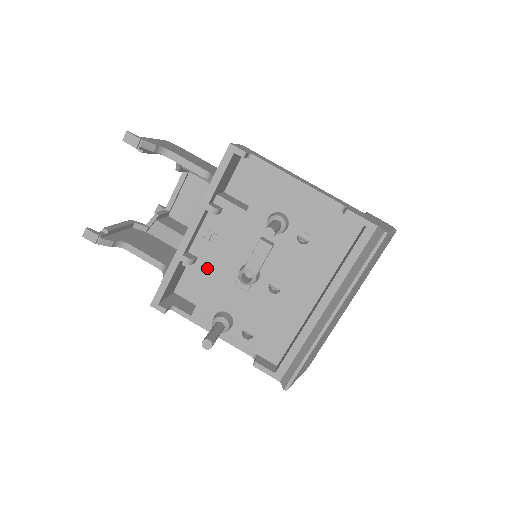
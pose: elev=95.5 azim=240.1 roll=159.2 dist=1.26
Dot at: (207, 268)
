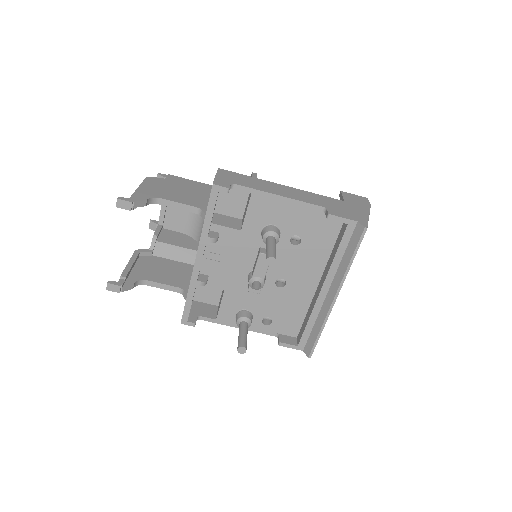
Dot at: (219, 282)
